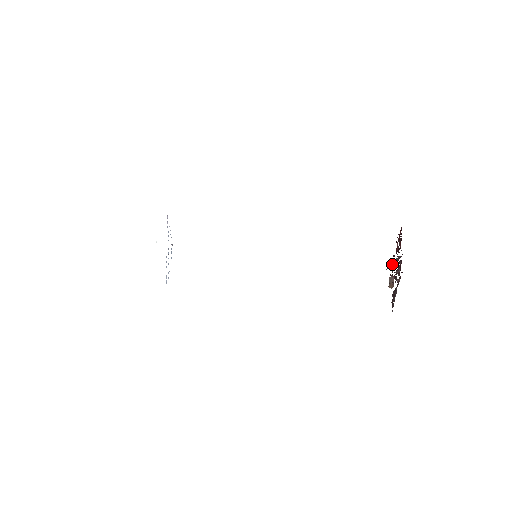
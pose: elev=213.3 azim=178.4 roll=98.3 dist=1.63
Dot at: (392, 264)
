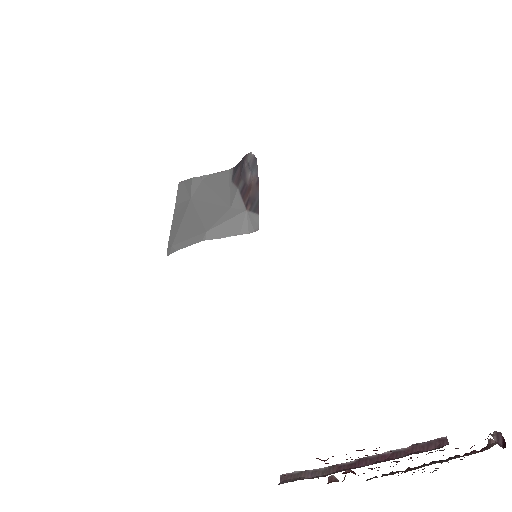
Dot at: (331, 466)
